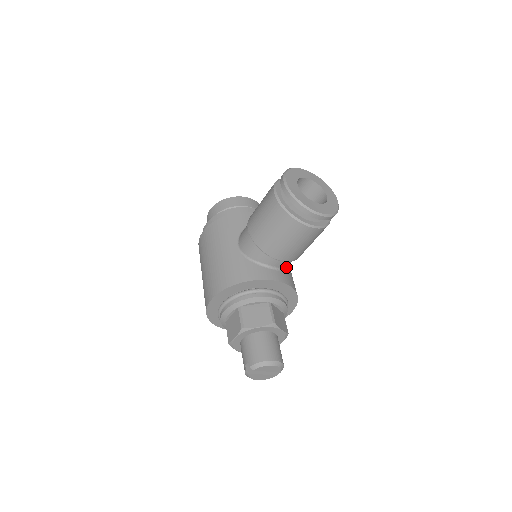
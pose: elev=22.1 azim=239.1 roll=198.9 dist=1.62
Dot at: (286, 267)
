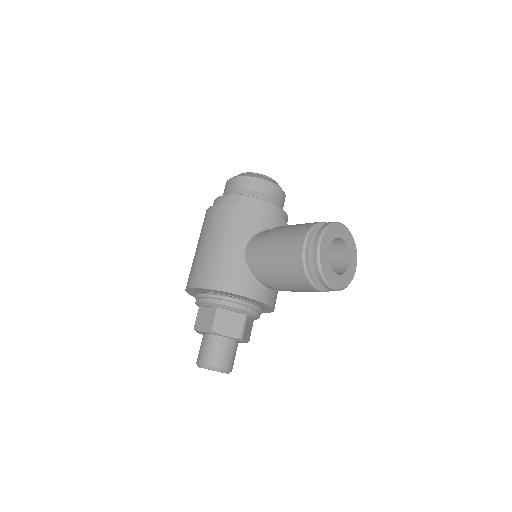
Dot at: occluded
